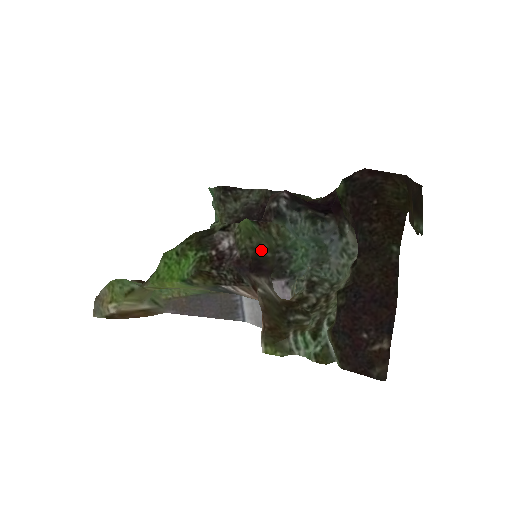
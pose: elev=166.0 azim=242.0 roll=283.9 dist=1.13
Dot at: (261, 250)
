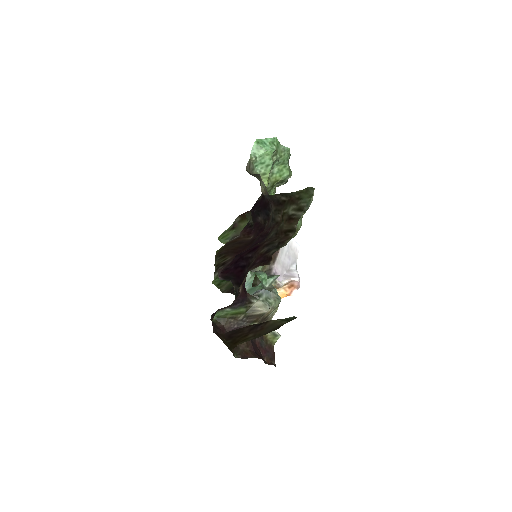
Dot at: occluded
